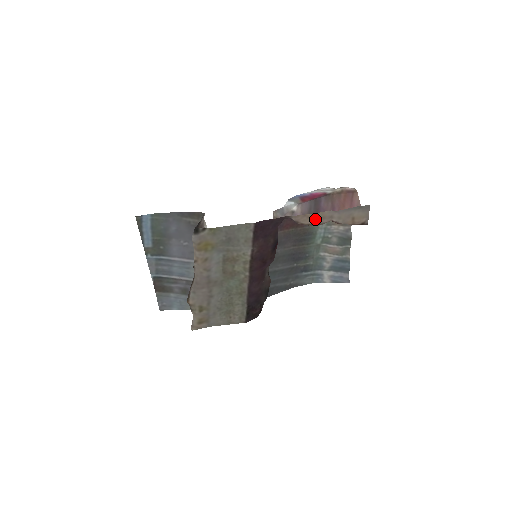
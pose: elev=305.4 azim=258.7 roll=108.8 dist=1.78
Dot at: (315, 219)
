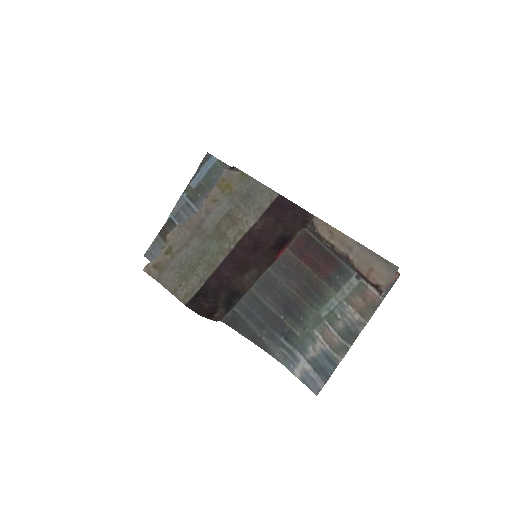
Dot at: (333, 237)
